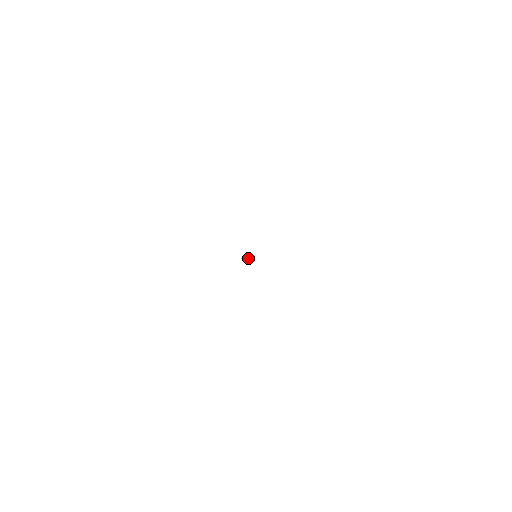
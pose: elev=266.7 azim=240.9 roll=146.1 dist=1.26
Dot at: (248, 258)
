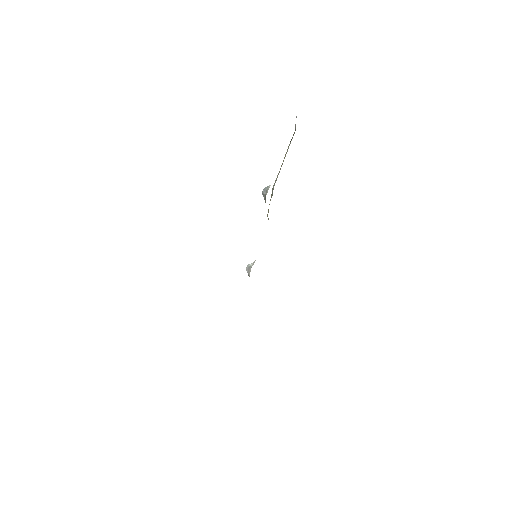
Dot at: (253, 263)
